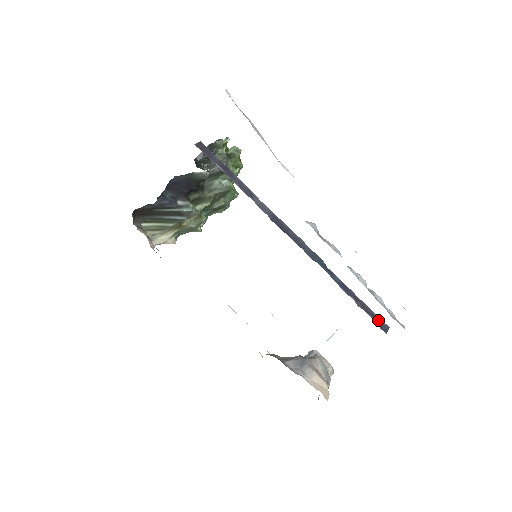
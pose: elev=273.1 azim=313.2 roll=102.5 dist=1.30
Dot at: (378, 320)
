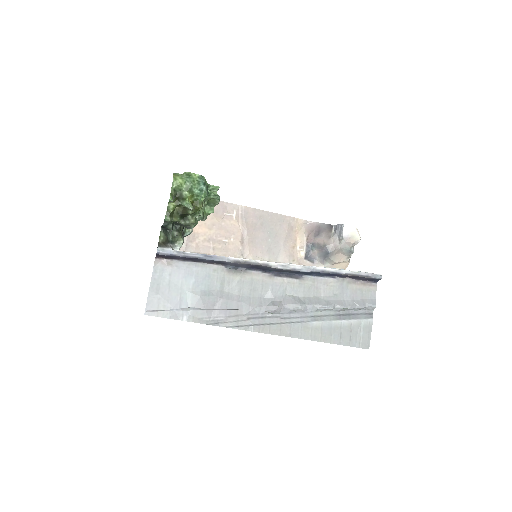
Dot at: (369, 279)
